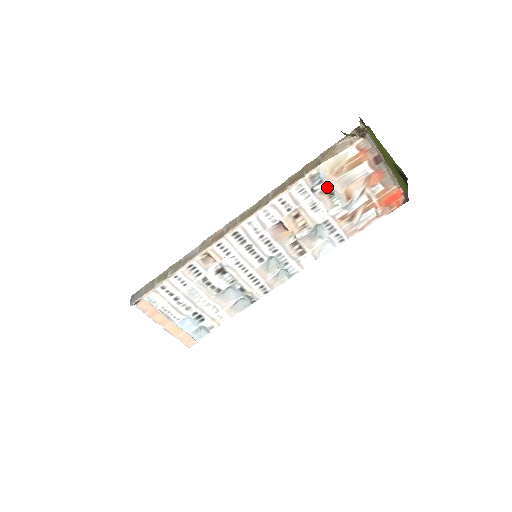
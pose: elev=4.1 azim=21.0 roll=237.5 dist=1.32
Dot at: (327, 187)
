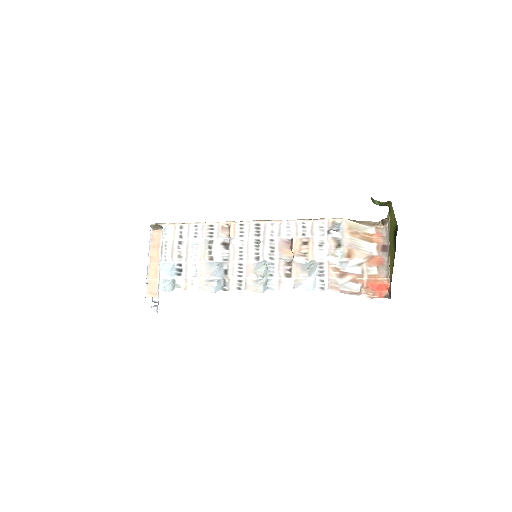
Dot at: (339, 238)
